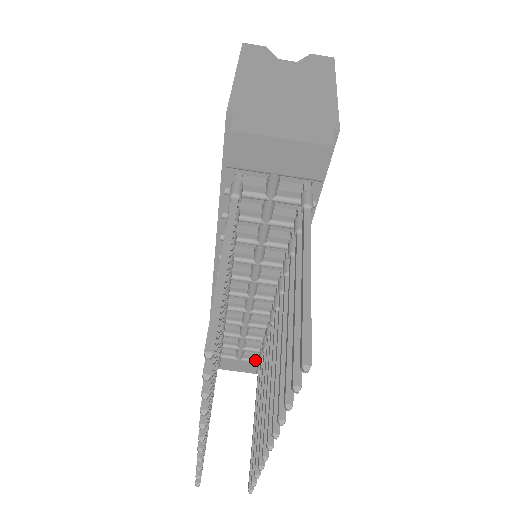
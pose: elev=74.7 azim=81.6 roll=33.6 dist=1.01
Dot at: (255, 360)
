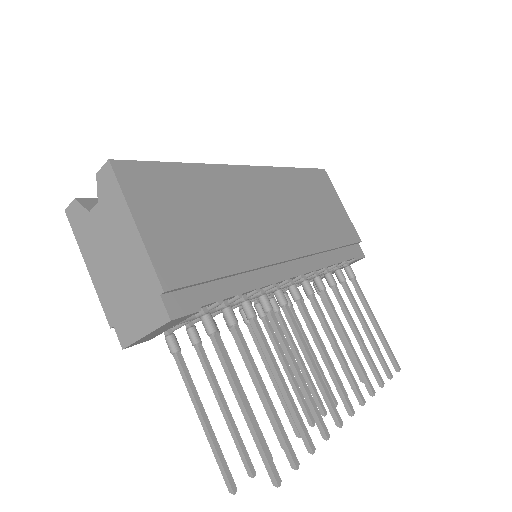
Dot at: occluded
